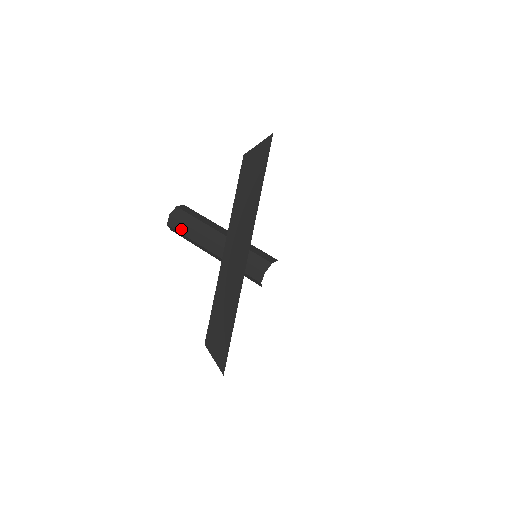
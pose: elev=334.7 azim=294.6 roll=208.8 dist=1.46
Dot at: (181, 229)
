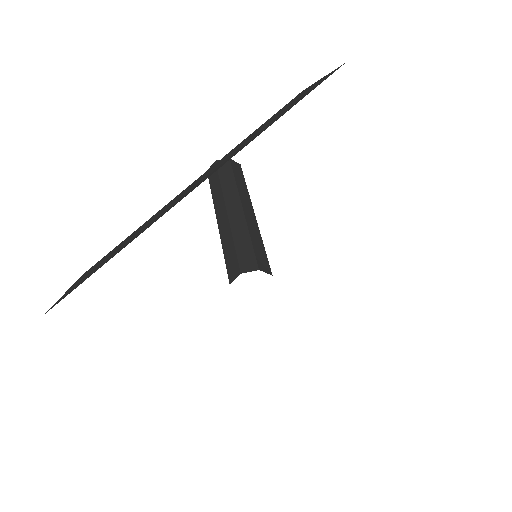
Dot at: (213, 181)
